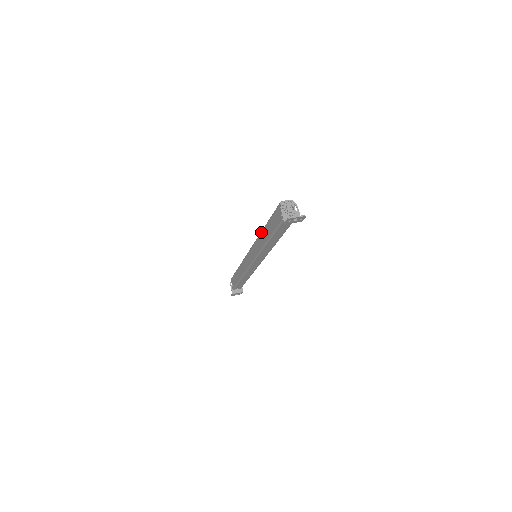
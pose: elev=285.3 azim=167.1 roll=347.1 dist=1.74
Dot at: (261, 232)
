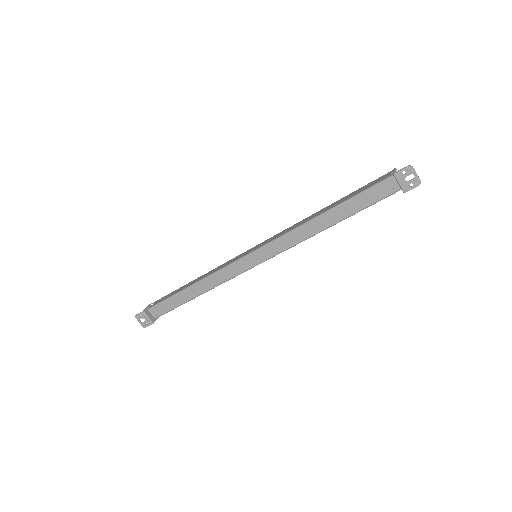
Dot at: (313, 214)
